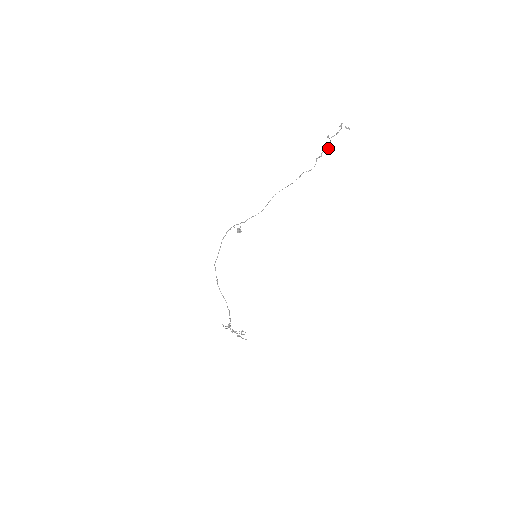
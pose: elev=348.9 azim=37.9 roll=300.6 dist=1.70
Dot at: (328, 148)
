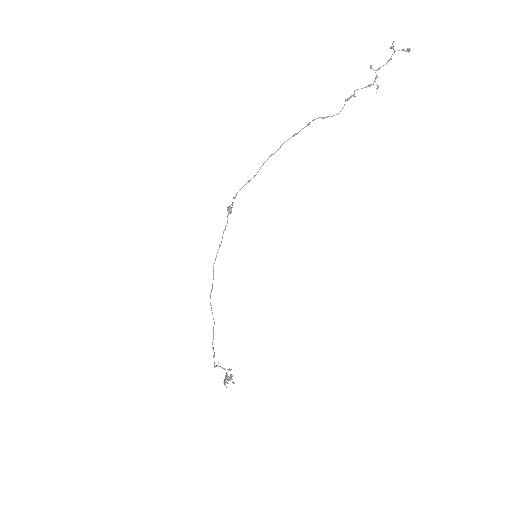
Dot at: (369, 84)
